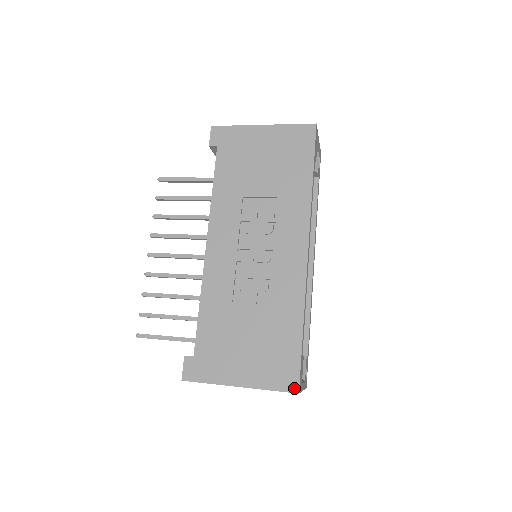
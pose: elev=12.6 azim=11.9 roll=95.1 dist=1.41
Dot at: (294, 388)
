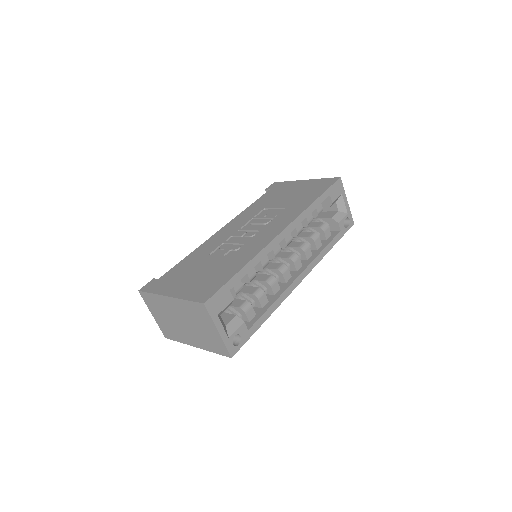
Dot at: (204, 300)
